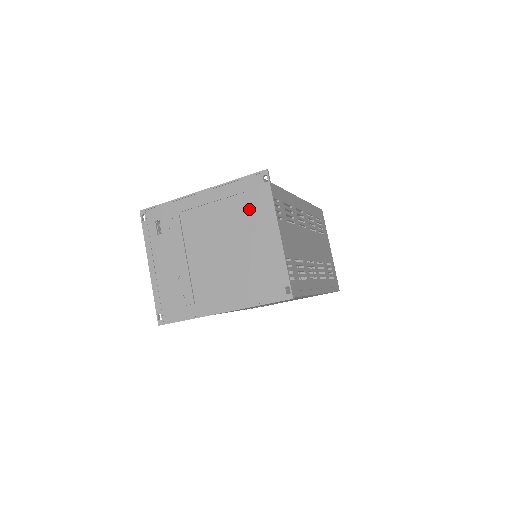
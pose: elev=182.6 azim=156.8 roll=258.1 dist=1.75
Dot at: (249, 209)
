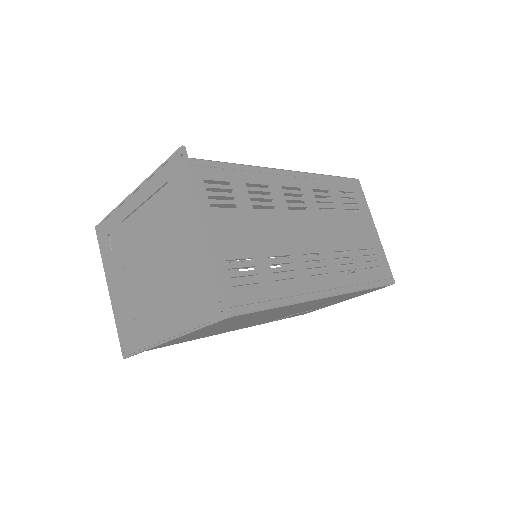
Dot at: (173, 203)
